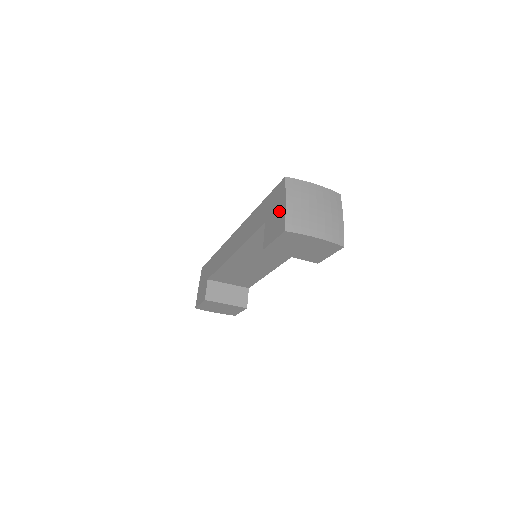
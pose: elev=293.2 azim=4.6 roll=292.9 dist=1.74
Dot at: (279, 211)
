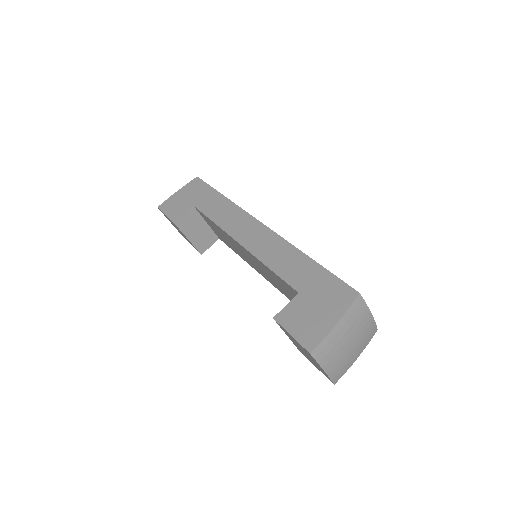
Dot at: (323, 318)
